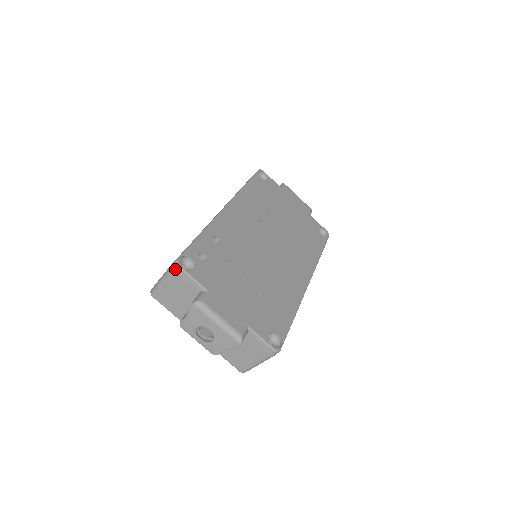
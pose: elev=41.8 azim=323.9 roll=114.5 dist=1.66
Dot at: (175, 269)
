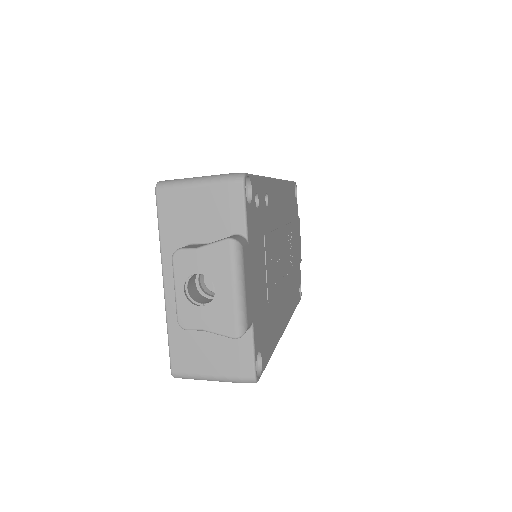
Dot at: (235, 181)
